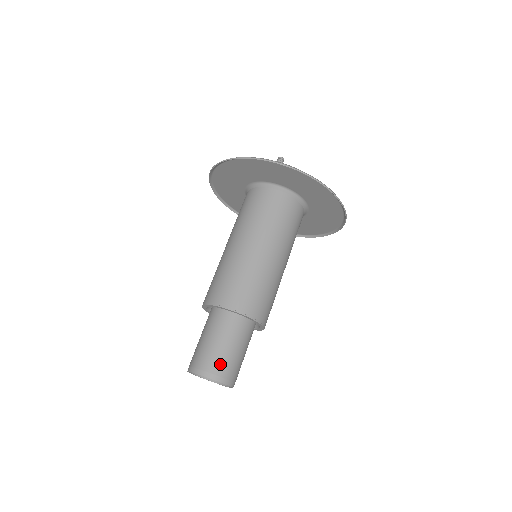
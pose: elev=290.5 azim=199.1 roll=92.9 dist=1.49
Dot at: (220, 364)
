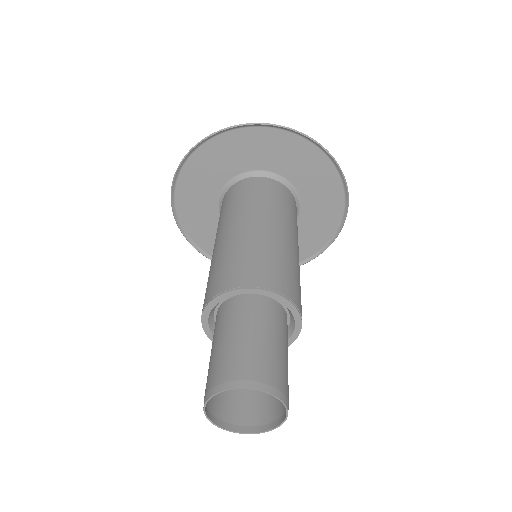
Dot at: (221, 368)
